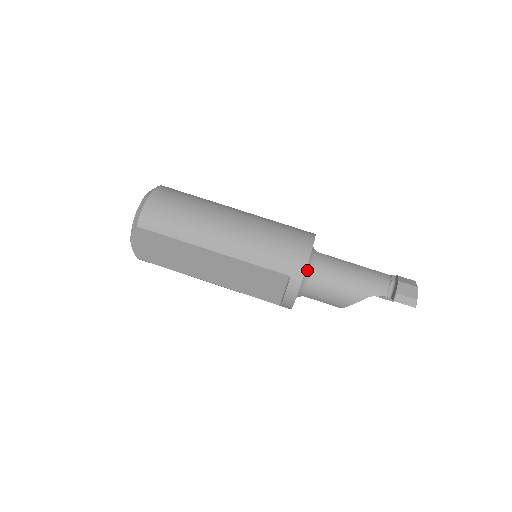
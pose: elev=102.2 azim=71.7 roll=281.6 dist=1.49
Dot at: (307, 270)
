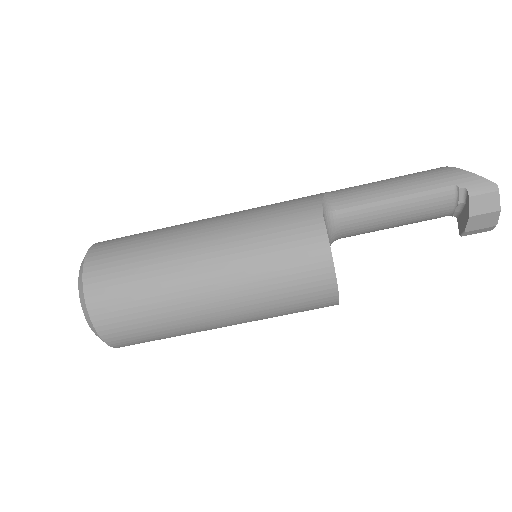
Dot at: occluded
